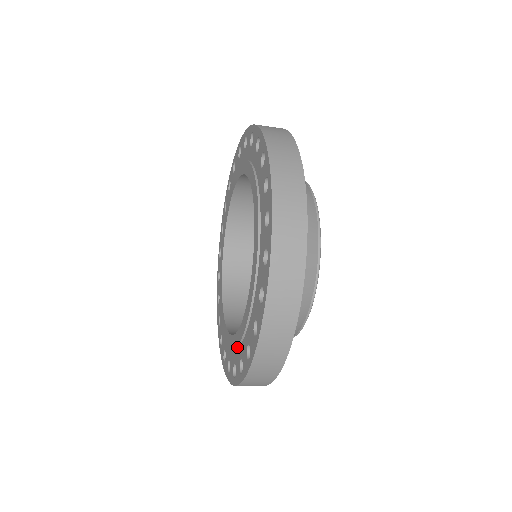
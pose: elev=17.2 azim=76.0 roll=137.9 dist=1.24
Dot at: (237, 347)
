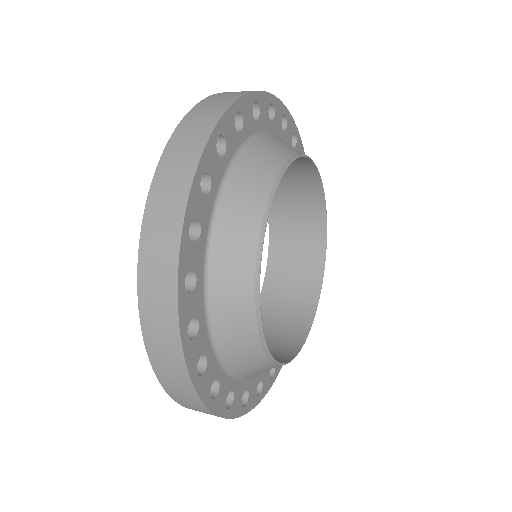
Dot at: occluded
